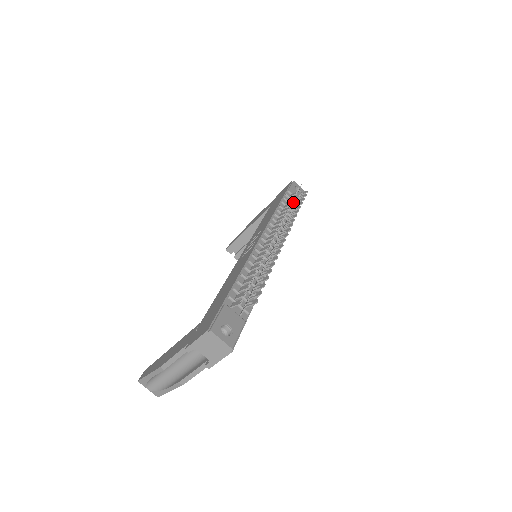
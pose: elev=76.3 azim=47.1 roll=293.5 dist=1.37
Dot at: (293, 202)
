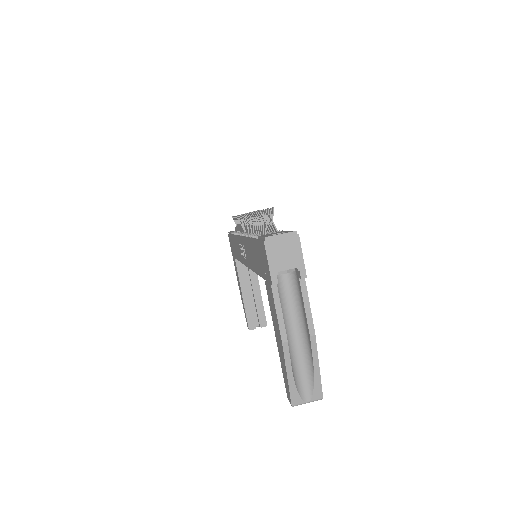
Dot at: occluded
